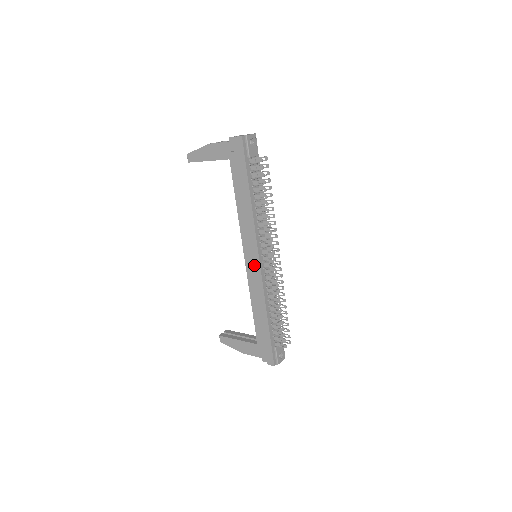
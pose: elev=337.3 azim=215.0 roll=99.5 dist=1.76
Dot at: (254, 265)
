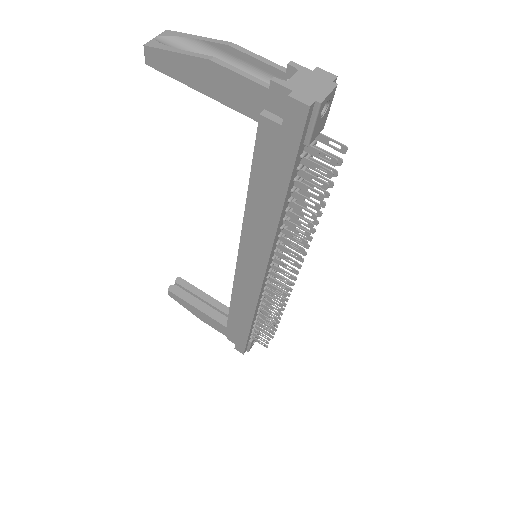
Dot at: (251, 278)
